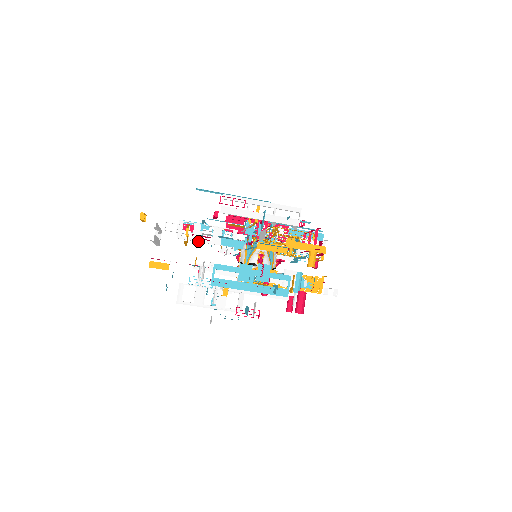
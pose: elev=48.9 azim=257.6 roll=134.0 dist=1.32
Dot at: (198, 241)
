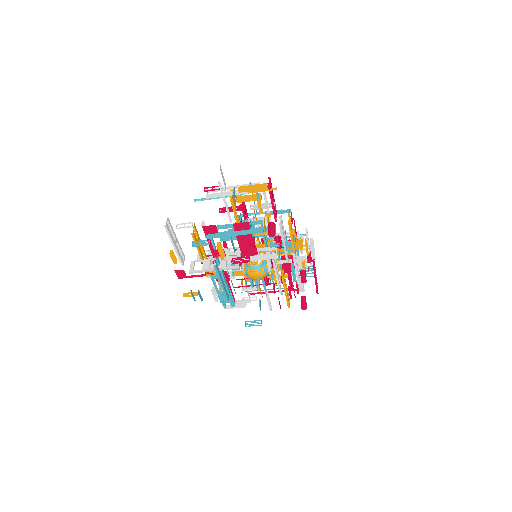
Dot at: occluded
